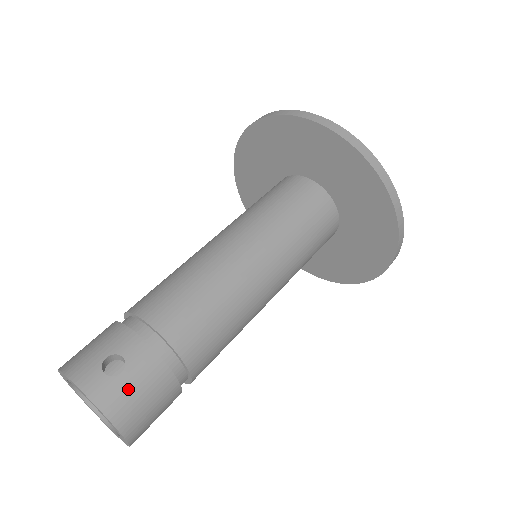
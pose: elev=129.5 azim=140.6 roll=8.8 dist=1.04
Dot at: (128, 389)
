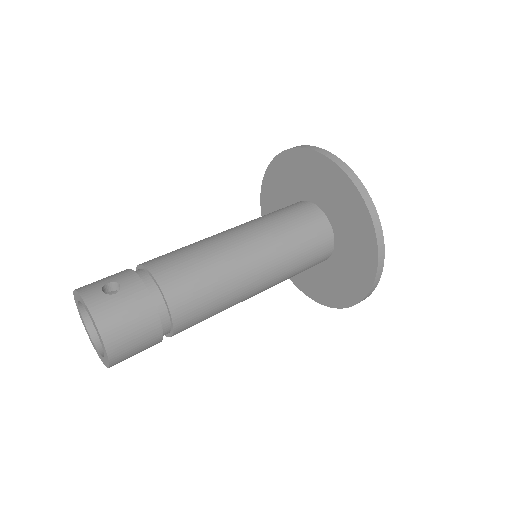
Dot at: (116, 306)
